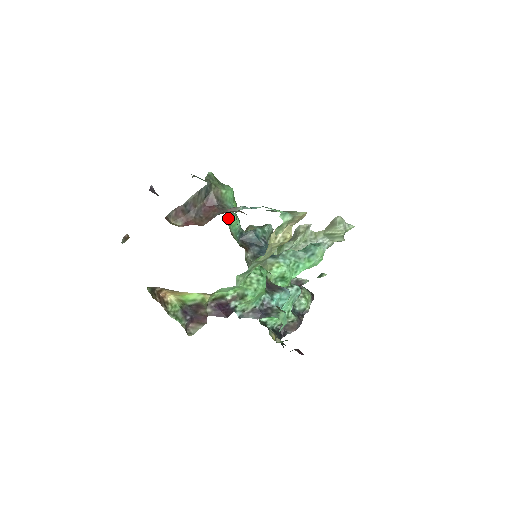
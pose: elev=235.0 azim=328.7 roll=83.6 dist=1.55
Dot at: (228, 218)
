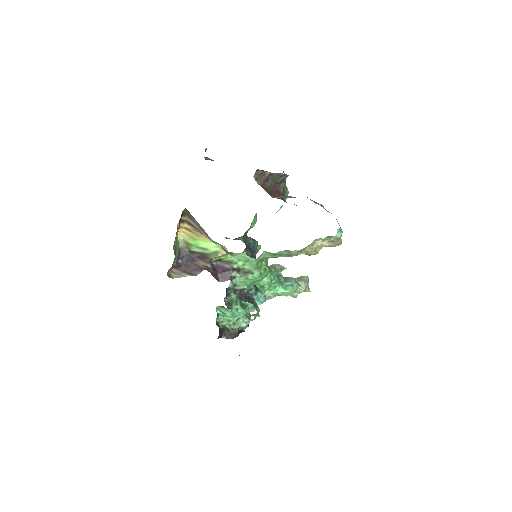
Dot at: (255, 214)
